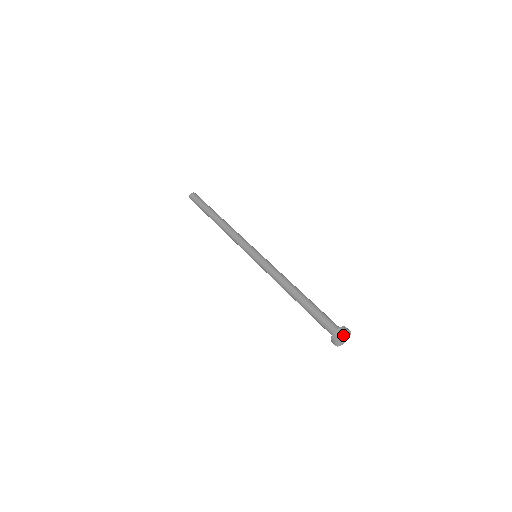
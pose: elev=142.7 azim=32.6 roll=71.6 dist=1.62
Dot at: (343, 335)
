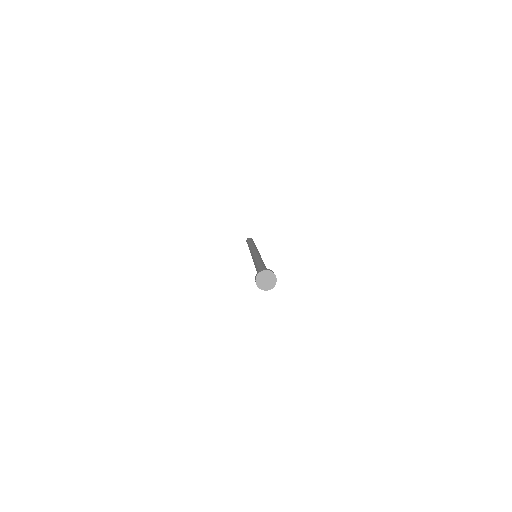
Dot at: (263, 277)
